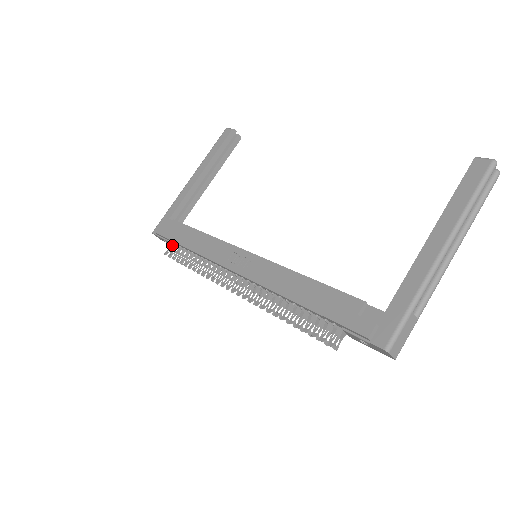
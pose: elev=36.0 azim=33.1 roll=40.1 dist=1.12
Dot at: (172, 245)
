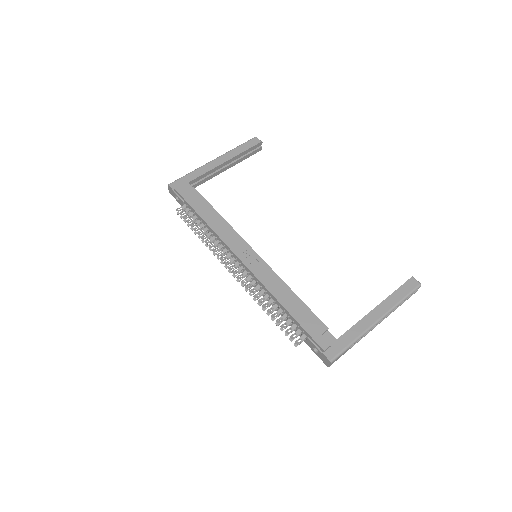
Dot at: (185, 206)
